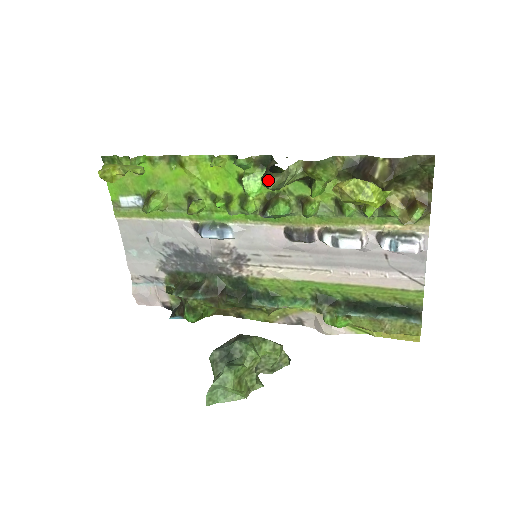
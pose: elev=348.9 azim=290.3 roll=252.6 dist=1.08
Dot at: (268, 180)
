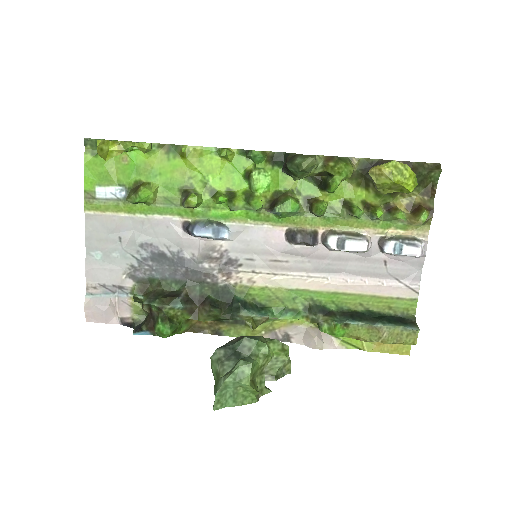
Dot at: (302, 160)
